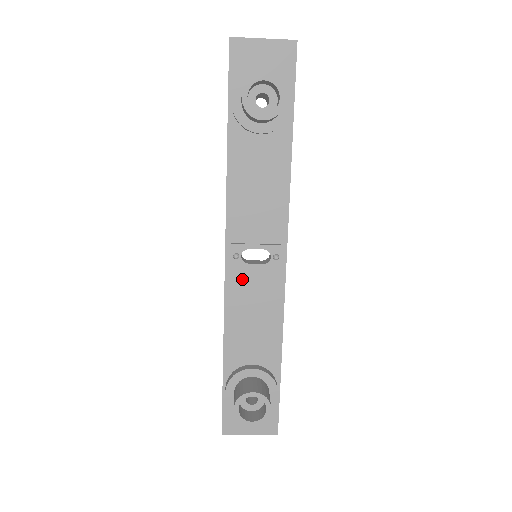
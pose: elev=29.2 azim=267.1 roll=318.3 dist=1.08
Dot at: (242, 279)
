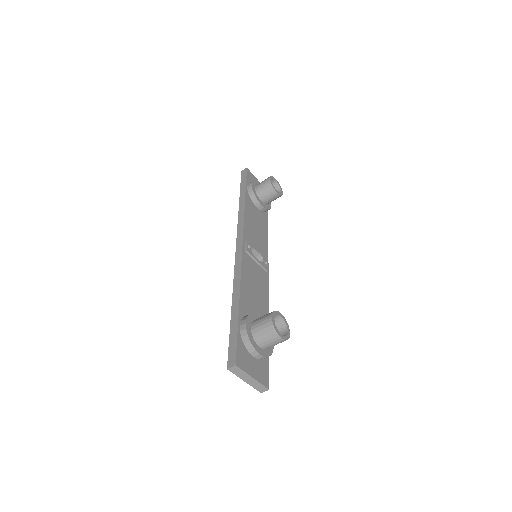
Dot at: (250, 262)
